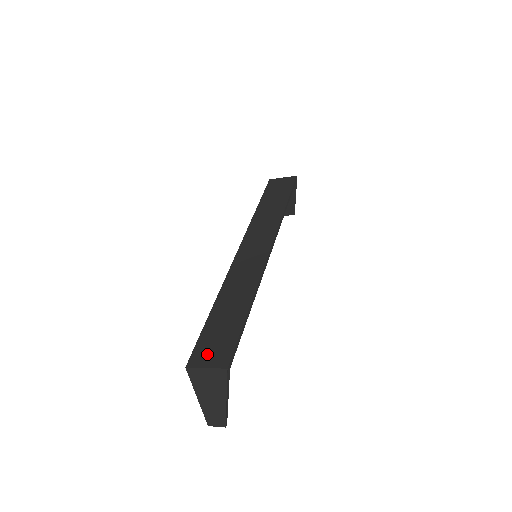
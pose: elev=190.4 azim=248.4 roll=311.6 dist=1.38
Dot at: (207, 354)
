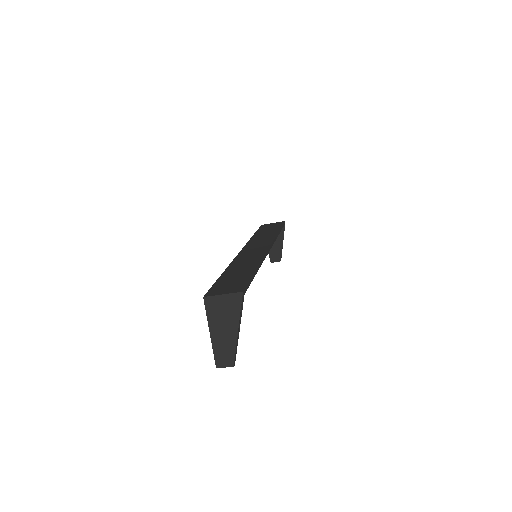
Dot at: (222, 289)
